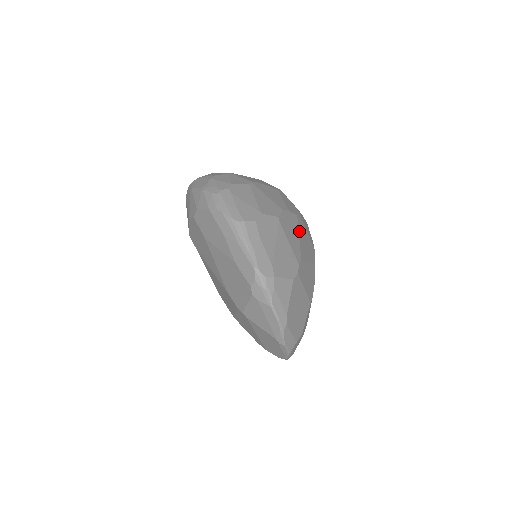
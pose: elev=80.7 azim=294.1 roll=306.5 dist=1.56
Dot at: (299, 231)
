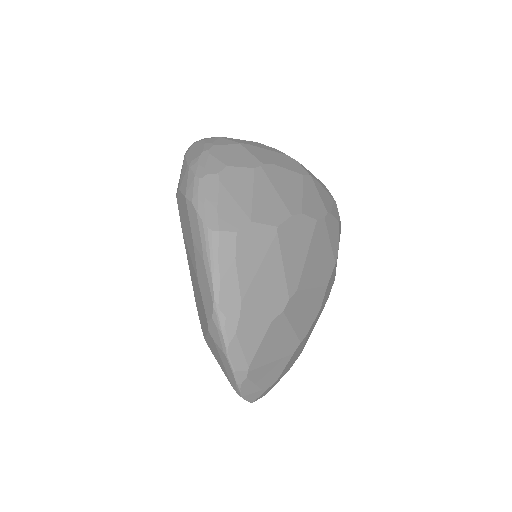
Dot at: (311, 244)
